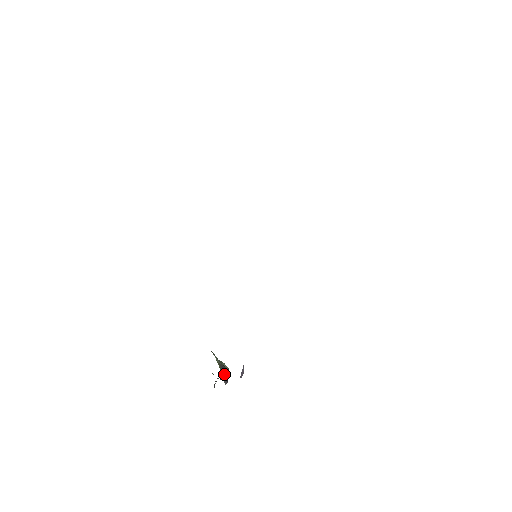
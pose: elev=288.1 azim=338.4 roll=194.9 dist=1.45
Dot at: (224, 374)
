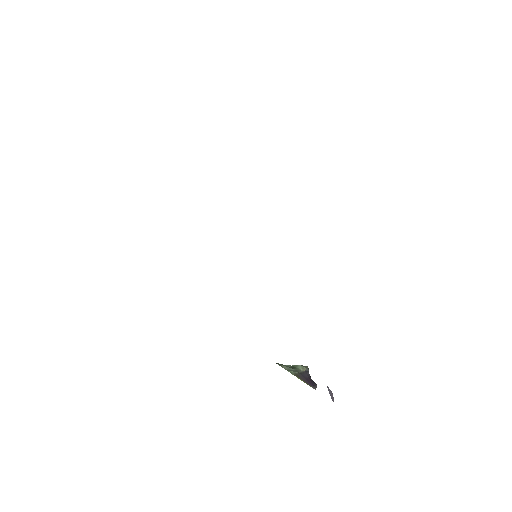
Dot at: (308, 381)
